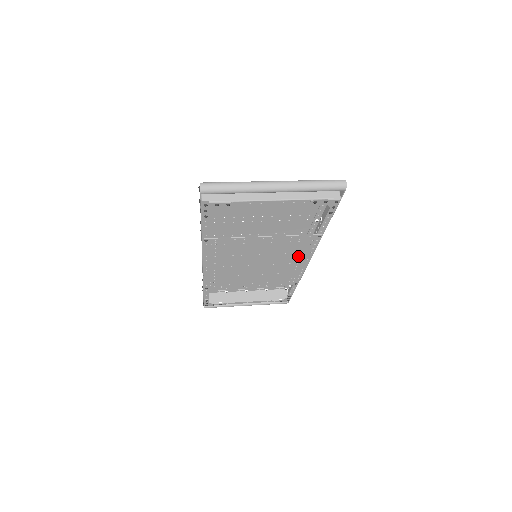
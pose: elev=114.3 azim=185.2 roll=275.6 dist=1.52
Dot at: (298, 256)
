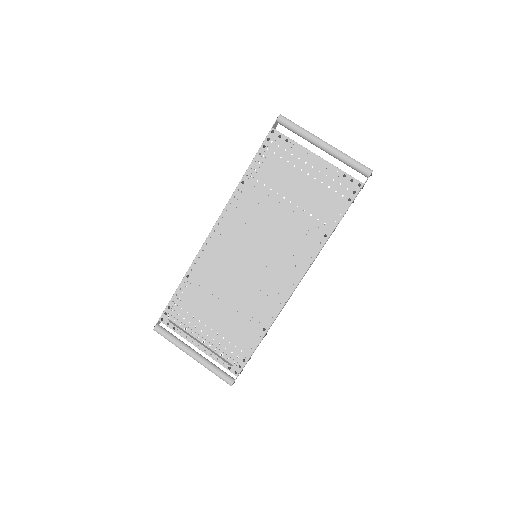
Dot at: (294, 264)
